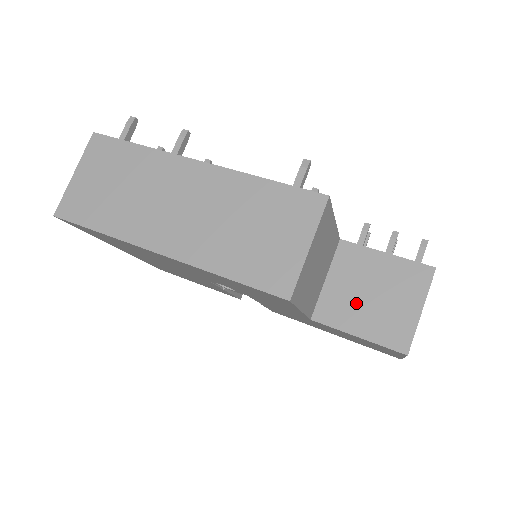
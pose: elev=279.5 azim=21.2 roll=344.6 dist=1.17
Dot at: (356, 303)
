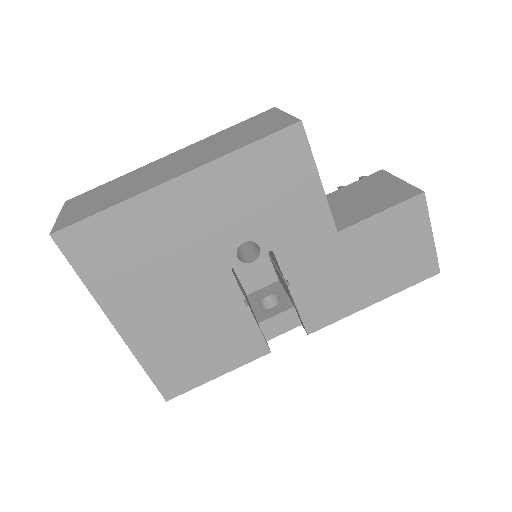
Dot at: (357, 206)
